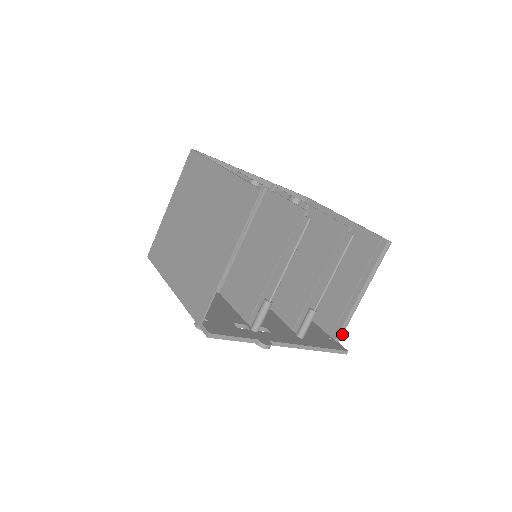
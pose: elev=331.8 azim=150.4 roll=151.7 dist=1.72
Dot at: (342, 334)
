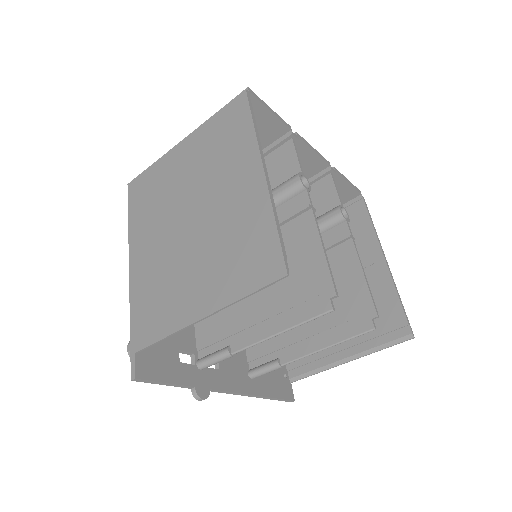
Dot at: (300, 379)
